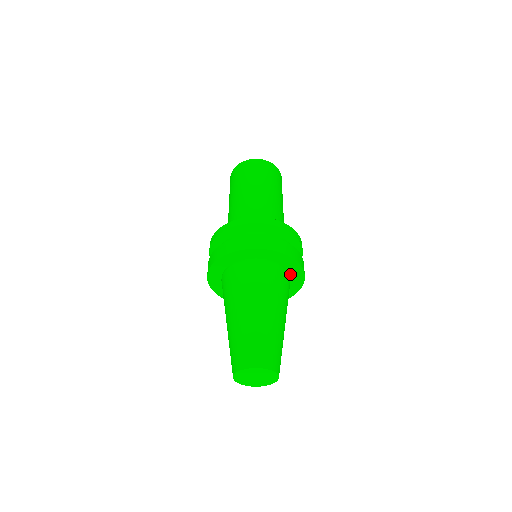
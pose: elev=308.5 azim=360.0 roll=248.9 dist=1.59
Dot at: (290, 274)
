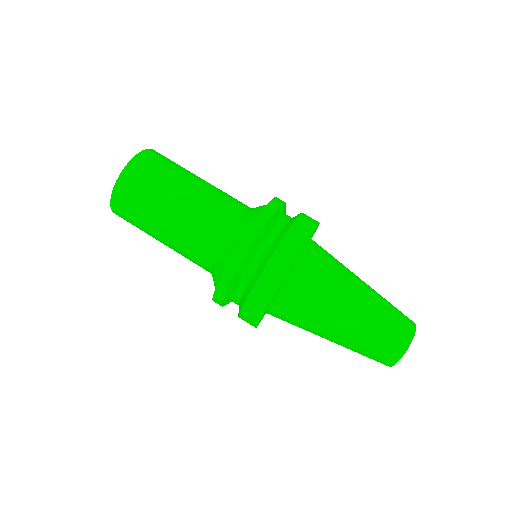
Dot at: occluded
